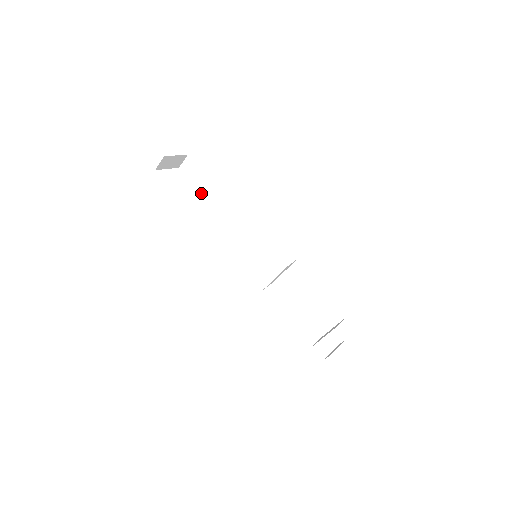
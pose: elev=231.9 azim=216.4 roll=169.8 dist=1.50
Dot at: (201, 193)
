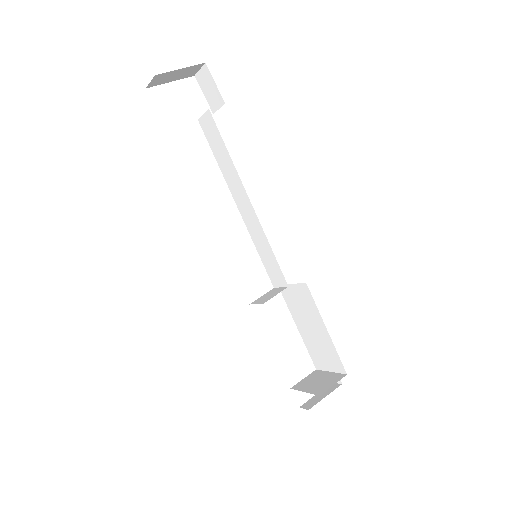
Dot at: (210, 134)
